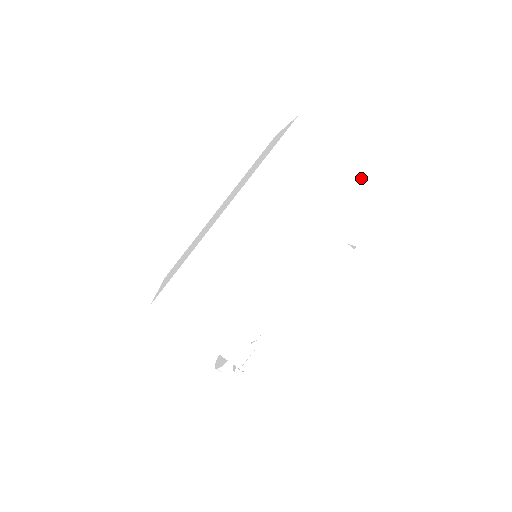
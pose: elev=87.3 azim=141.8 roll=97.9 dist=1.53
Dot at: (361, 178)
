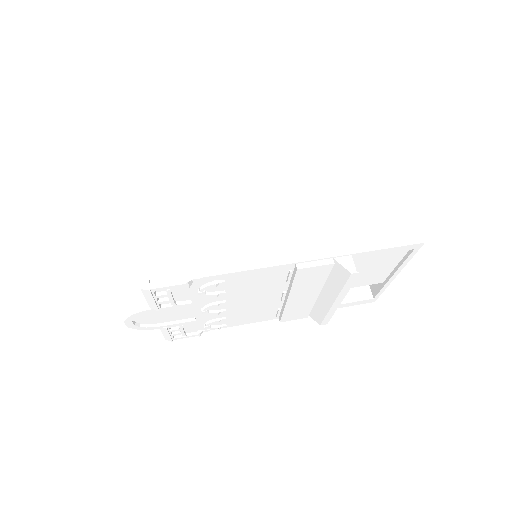
Dot at: (407, 219)
